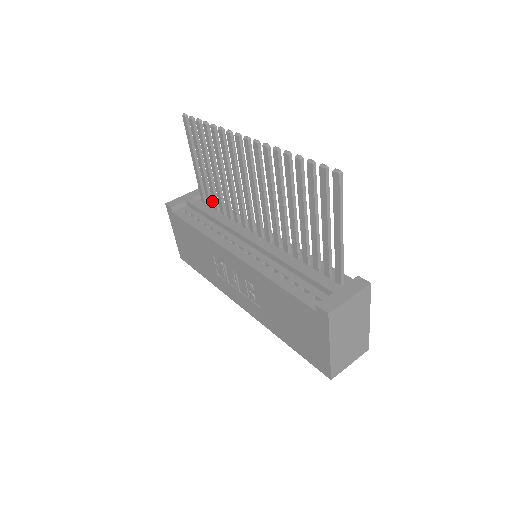
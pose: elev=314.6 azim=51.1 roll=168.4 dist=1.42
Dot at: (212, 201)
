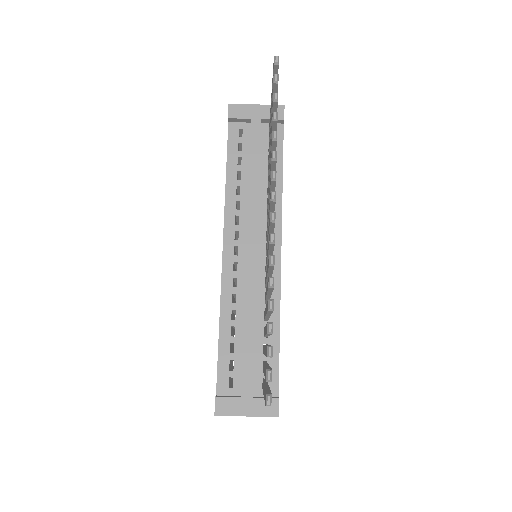
Dot at: (279, 140)
